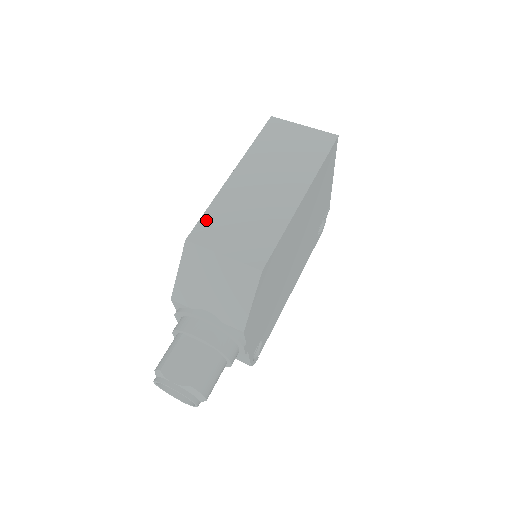
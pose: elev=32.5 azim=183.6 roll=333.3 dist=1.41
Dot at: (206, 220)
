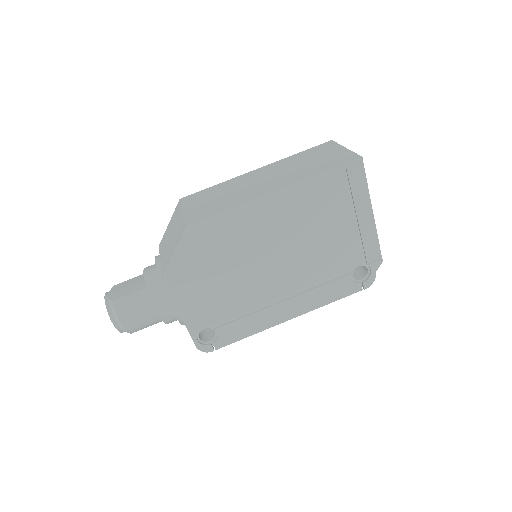
Dot at: (204, 191)
